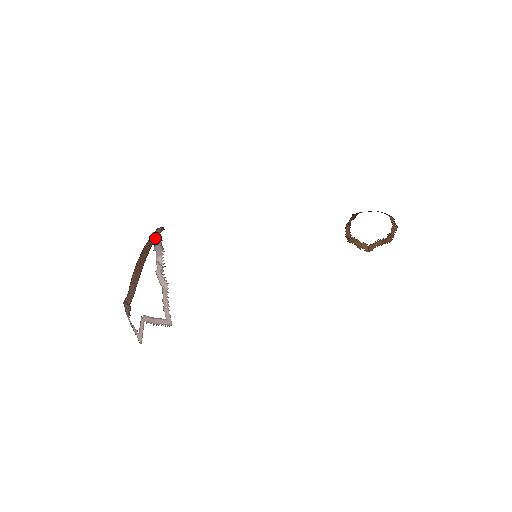
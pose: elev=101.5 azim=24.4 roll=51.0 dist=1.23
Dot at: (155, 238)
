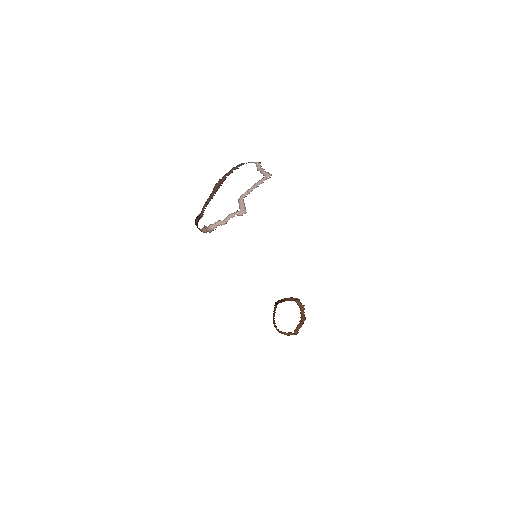
Dot at: (224, 176)
